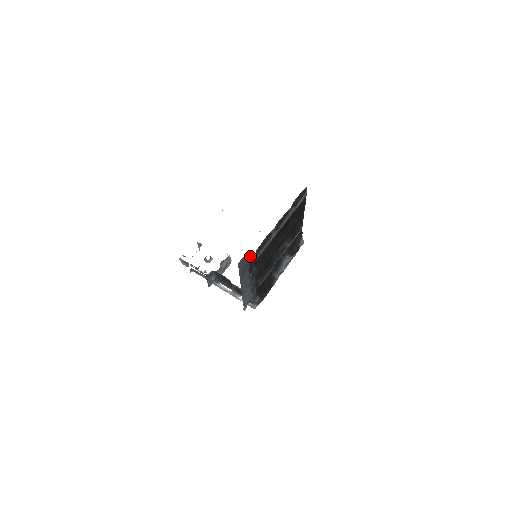
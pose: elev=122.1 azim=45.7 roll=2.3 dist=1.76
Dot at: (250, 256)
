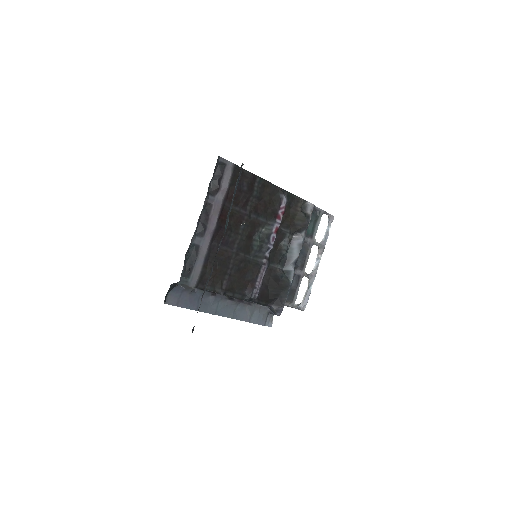
Dot at: (181, 285)
